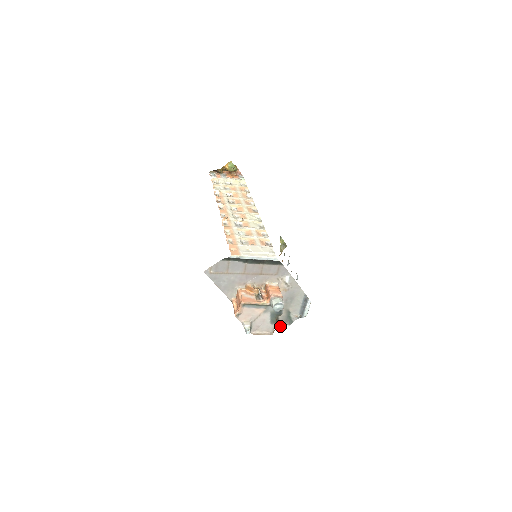
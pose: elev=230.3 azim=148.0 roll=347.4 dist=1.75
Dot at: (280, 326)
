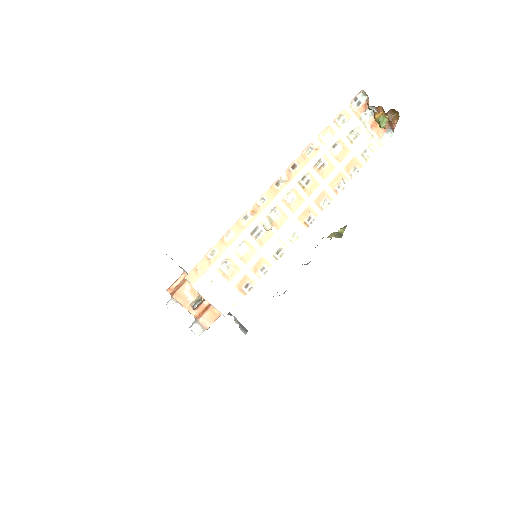
Dot at: occluded
